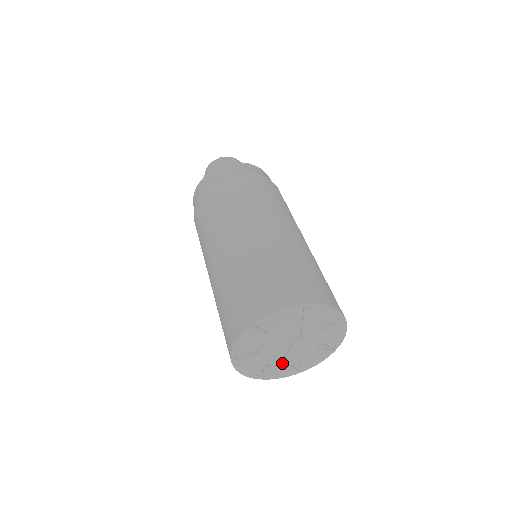
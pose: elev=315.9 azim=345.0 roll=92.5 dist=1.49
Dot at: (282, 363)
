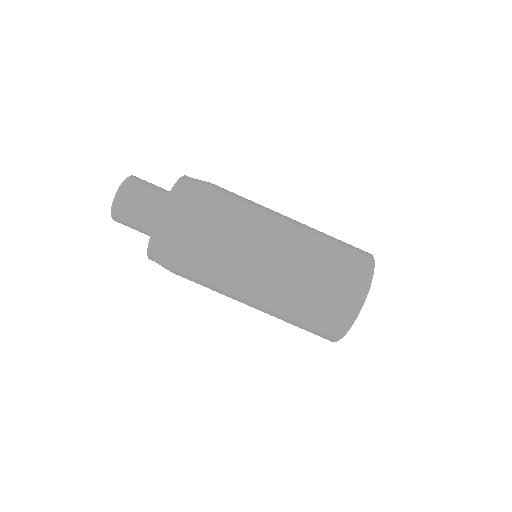
Dot at: occluded
